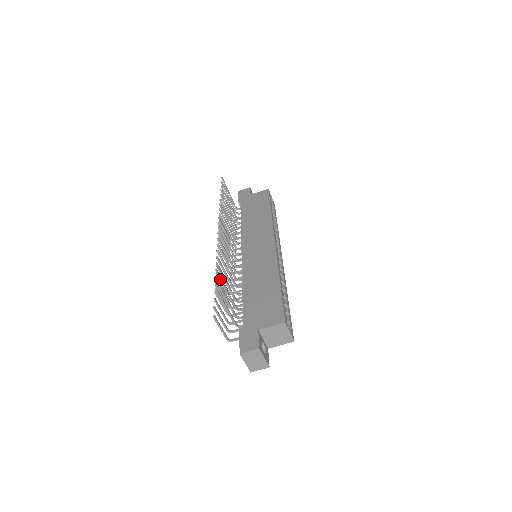
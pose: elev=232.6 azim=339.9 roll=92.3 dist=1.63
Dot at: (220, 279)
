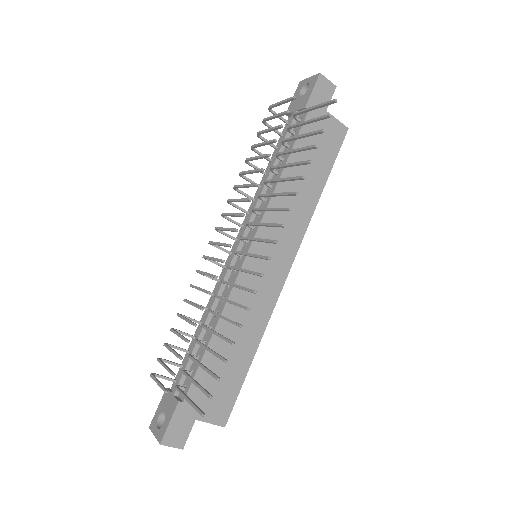
Dot at: (214, 376)
